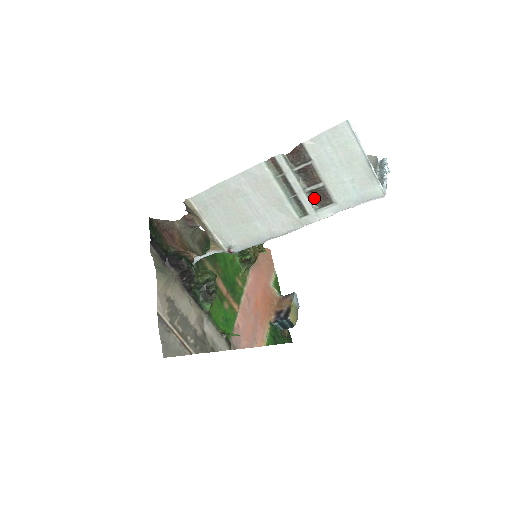
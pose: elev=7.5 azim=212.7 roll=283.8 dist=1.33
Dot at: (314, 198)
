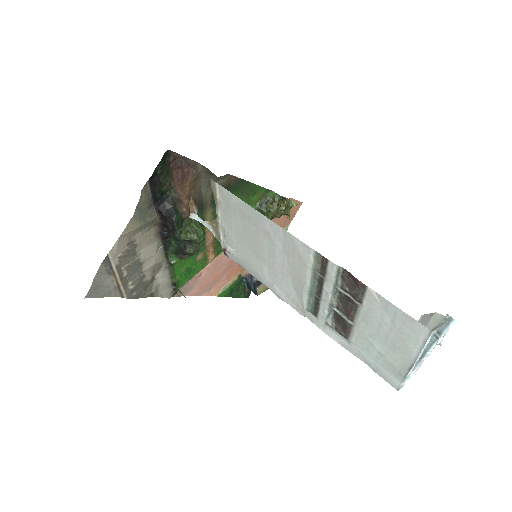
Dot at: (336, 314)
